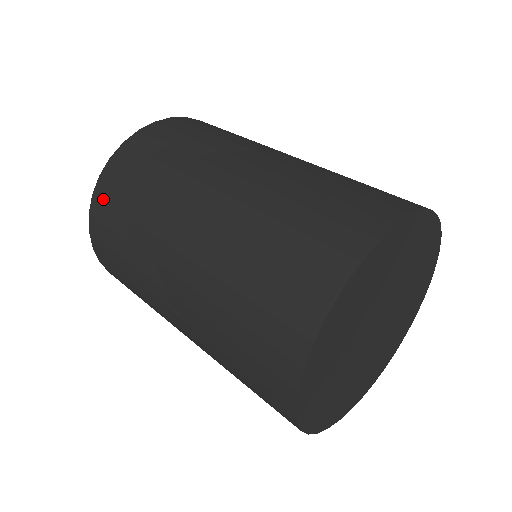
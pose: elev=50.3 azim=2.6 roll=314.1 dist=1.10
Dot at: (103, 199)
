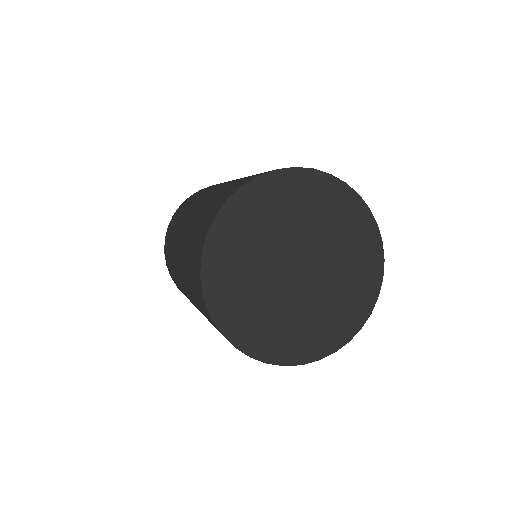
Dot at: (194, 194)
